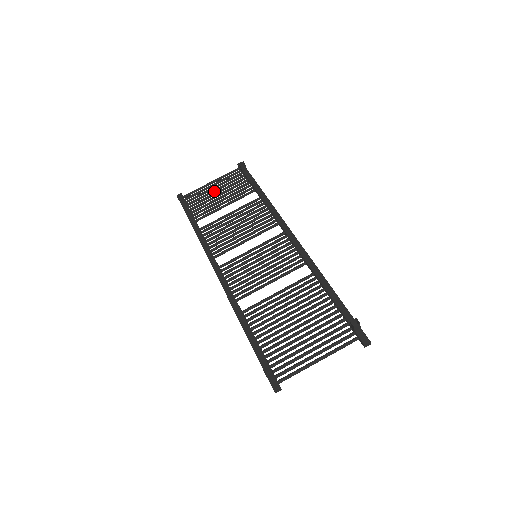
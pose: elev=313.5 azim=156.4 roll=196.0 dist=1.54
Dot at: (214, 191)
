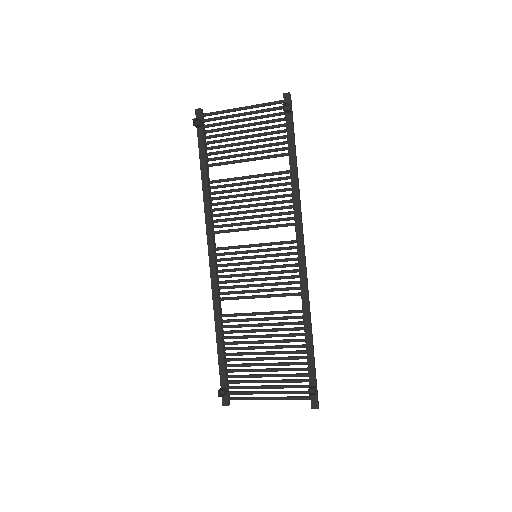
Dot at: (241, 127)
